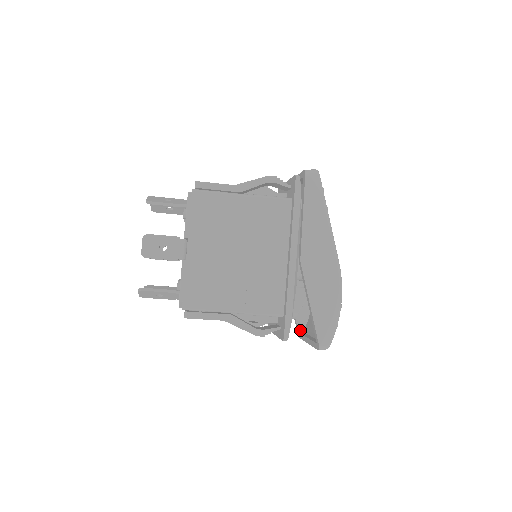
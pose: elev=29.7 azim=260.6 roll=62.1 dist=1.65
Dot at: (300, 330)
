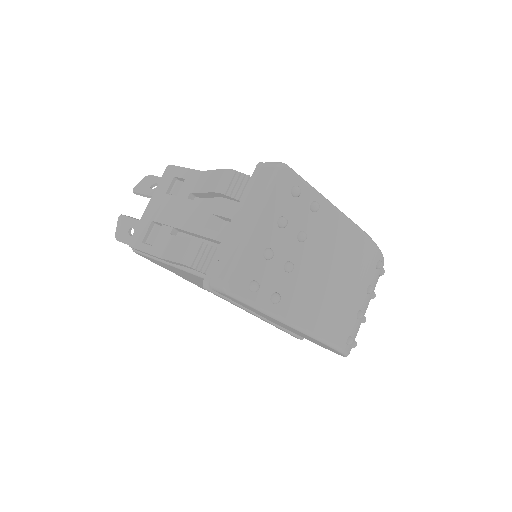
Dot at: occluded
